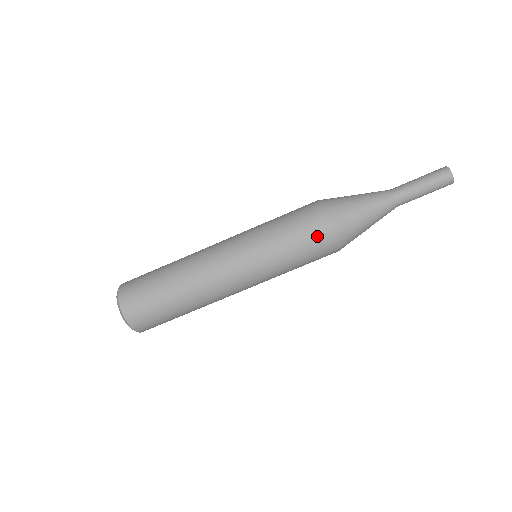
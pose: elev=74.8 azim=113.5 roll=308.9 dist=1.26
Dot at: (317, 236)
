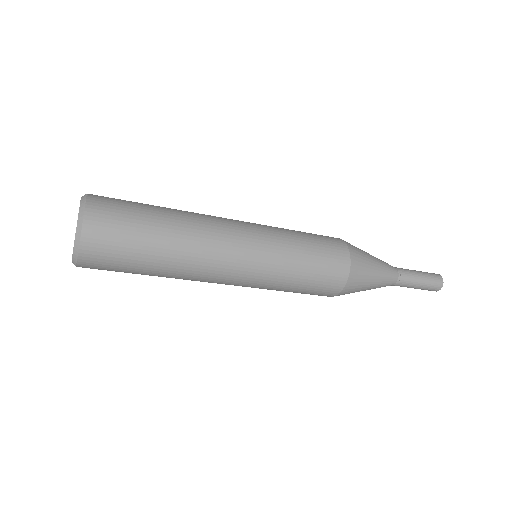
Dot at: (322, 294)
